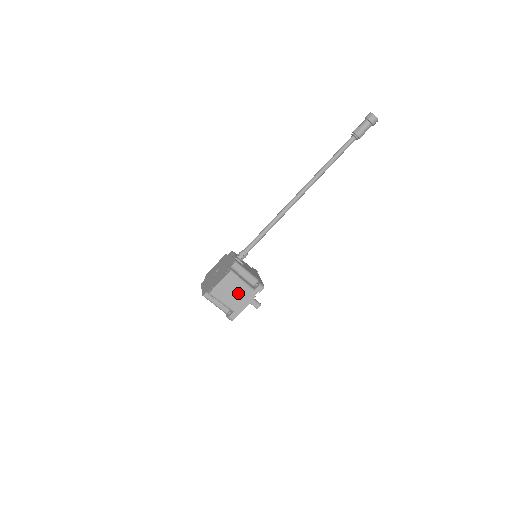
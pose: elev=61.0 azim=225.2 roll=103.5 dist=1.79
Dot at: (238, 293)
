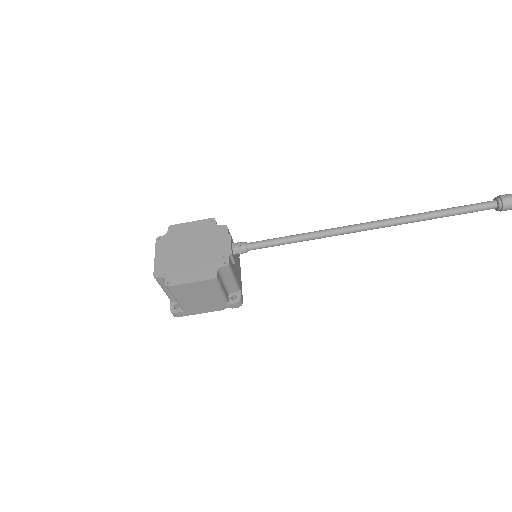
Dot at: (205, 299)
